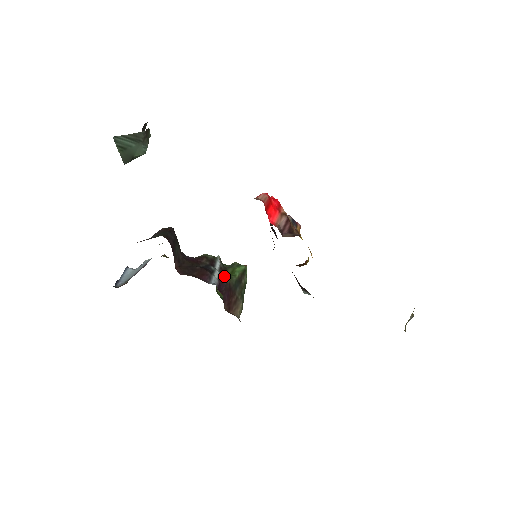
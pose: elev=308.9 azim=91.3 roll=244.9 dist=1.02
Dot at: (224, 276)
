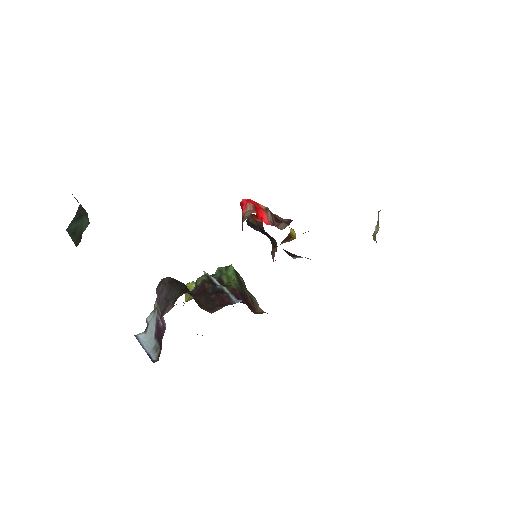
Dot at: (231, 287)
